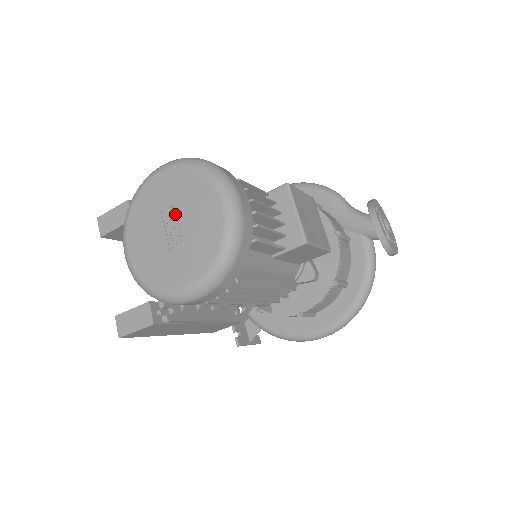
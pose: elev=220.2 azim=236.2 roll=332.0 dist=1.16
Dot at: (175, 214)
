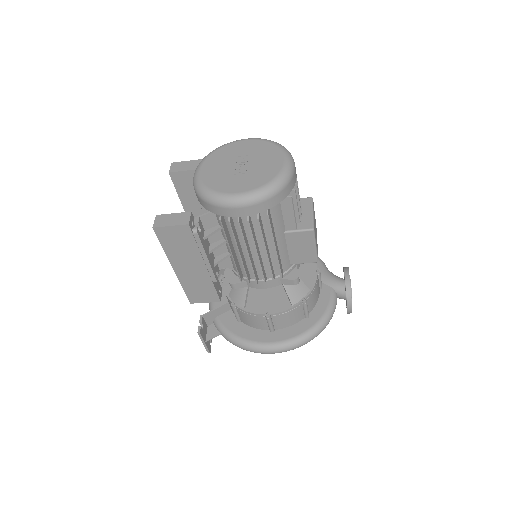
Dot at: (248, 159)
